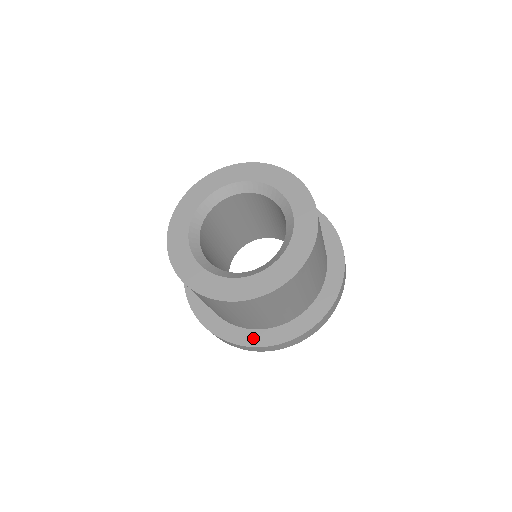
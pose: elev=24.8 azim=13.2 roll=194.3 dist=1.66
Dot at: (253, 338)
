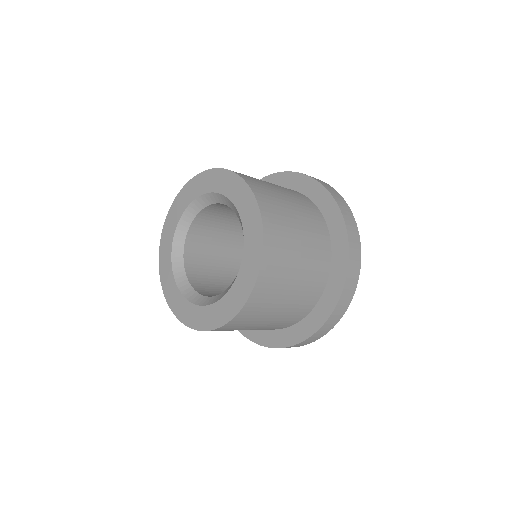
Dot at: (323, 309)
